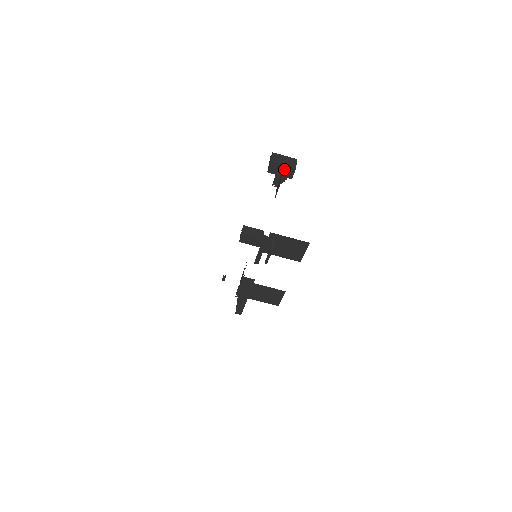
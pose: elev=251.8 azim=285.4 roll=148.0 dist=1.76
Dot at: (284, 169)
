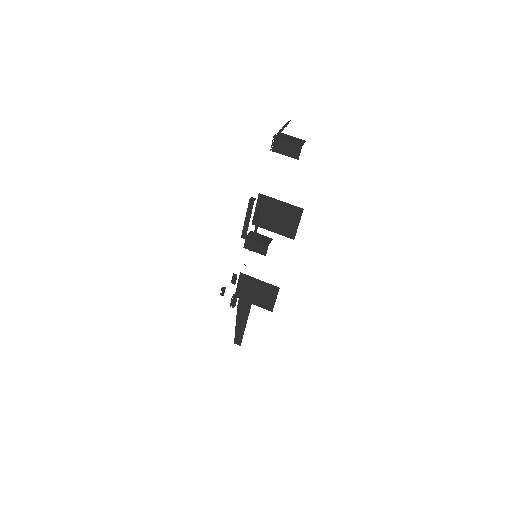
Dot at: (282, 129)
